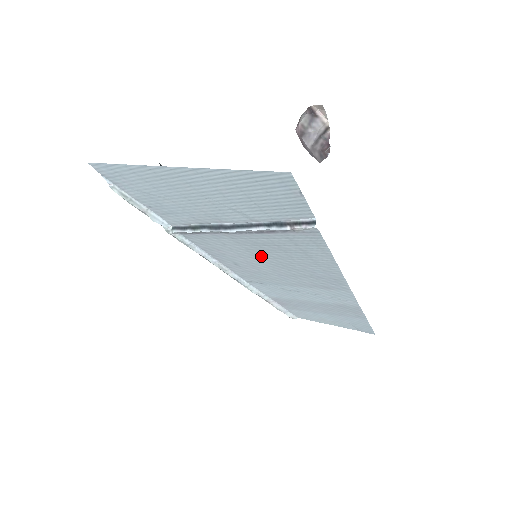
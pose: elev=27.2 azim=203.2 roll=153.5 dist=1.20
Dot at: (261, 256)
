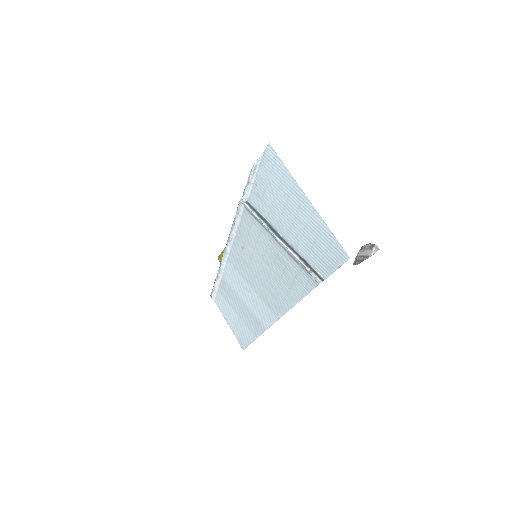
Dot at: (266, 261)
